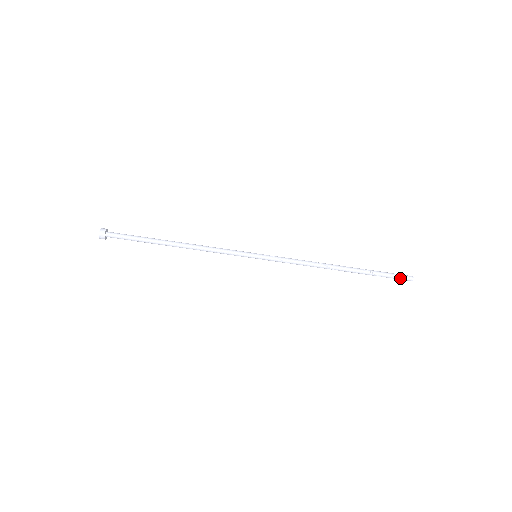
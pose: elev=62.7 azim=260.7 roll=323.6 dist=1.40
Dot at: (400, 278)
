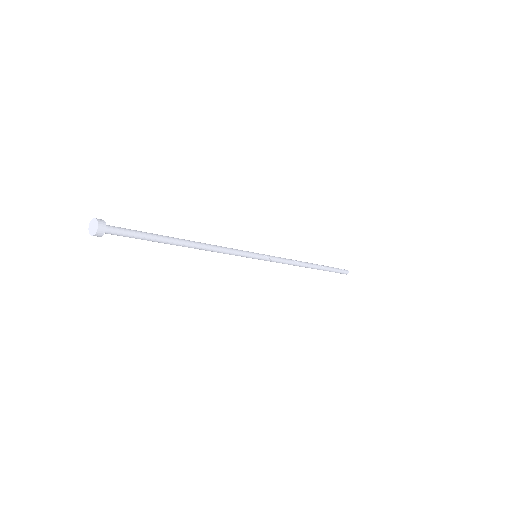
Dot at: (340, 273)
